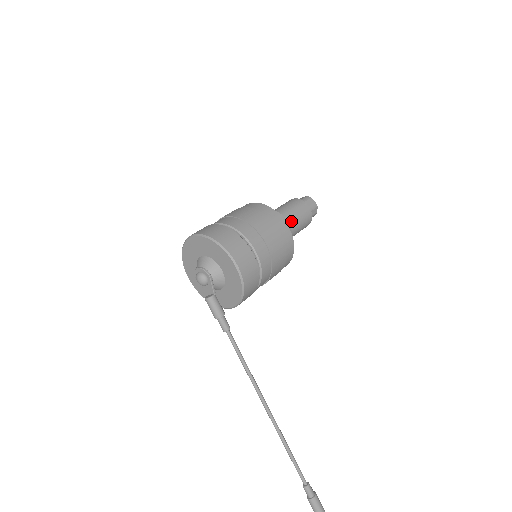
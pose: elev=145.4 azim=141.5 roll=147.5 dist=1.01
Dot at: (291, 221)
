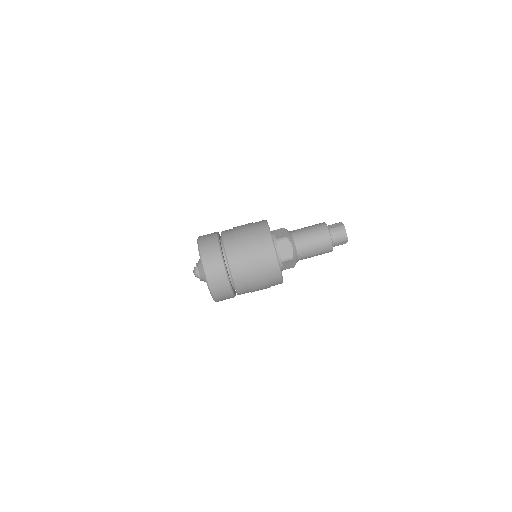
Dot at: occluded
